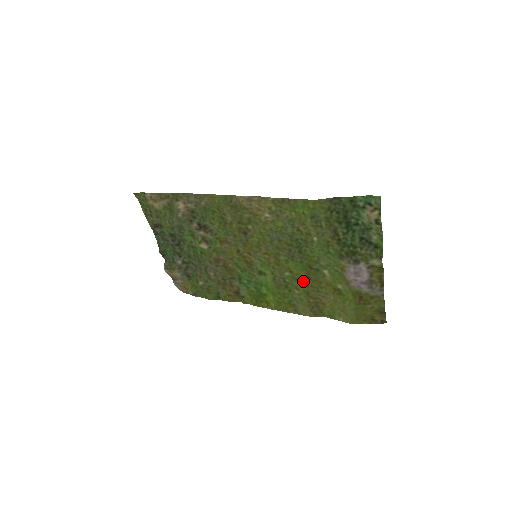
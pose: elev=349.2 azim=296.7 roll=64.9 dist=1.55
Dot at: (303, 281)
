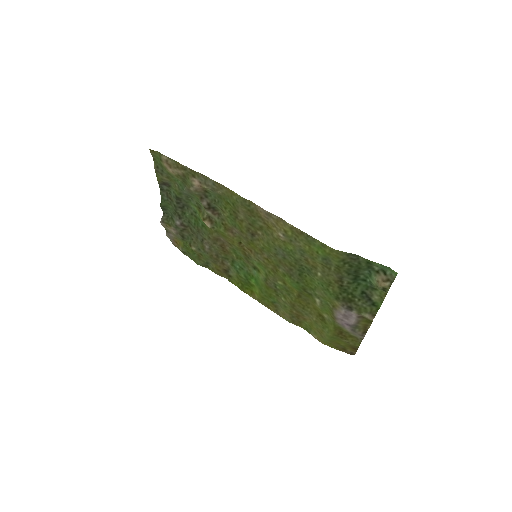
Dot at: (293, 295)
